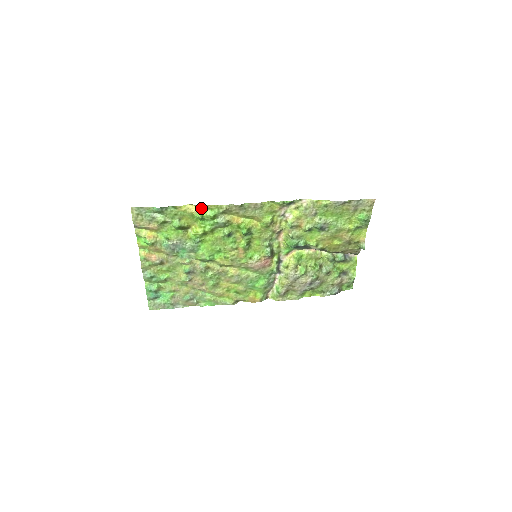
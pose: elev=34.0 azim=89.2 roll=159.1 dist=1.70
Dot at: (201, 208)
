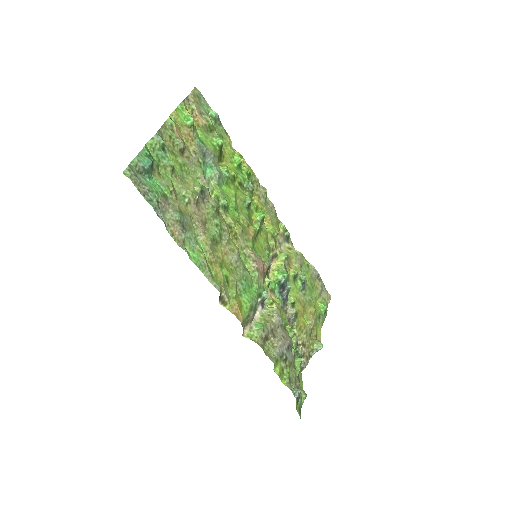
Dot at: occluded
